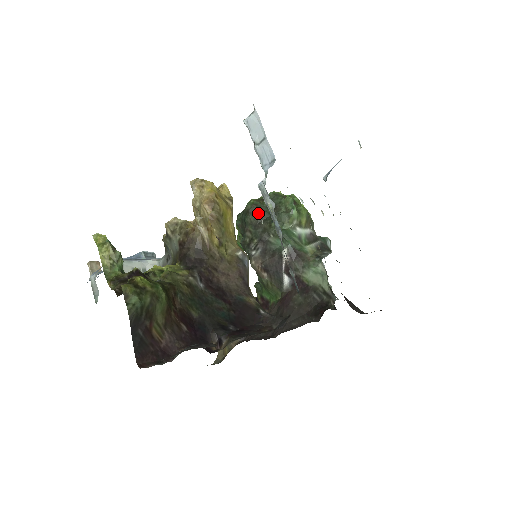
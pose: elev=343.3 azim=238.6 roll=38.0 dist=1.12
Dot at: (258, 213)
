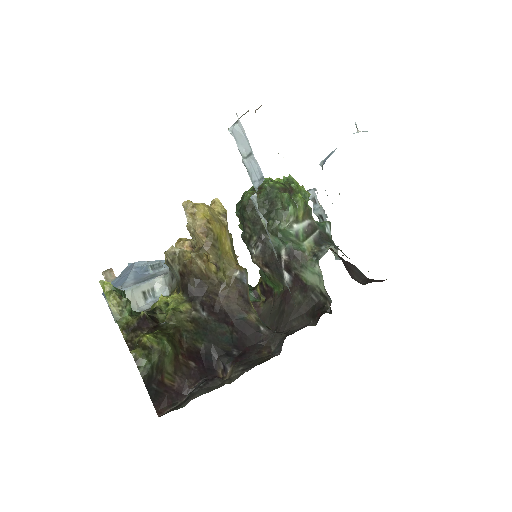
Dot at: (255, 209)
